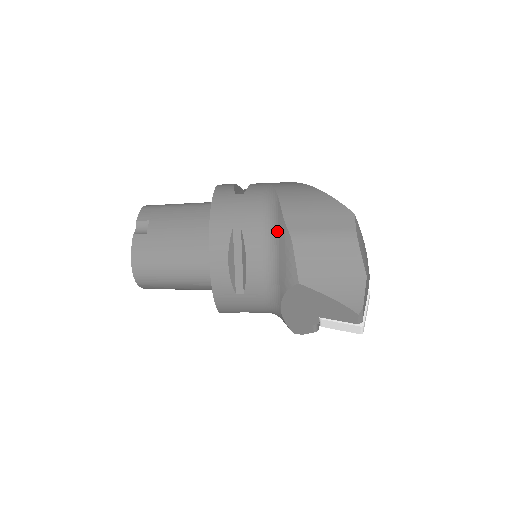
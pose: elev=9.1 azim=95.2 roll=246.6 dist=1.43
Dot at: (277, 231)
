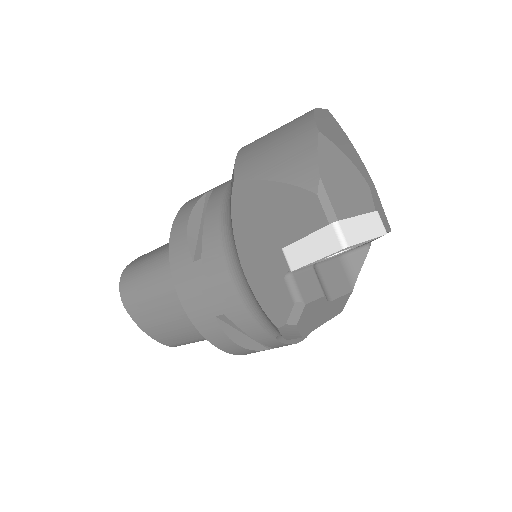
Dot at: occluded
